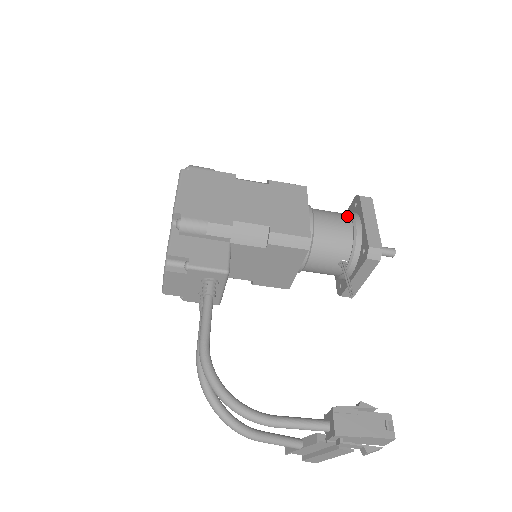
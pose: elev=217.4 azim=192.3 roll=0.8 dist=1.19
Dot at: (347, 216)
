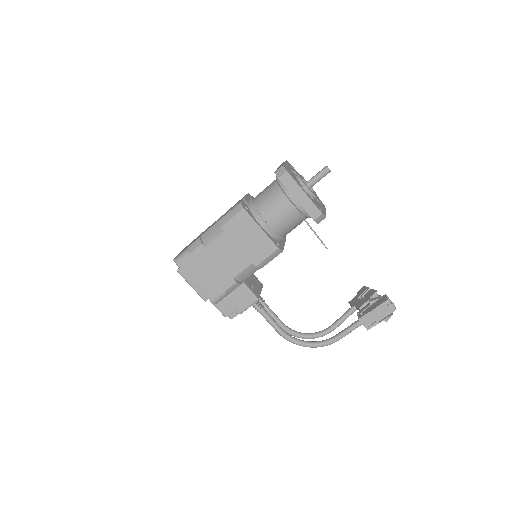
Dot at: (282, 196)
